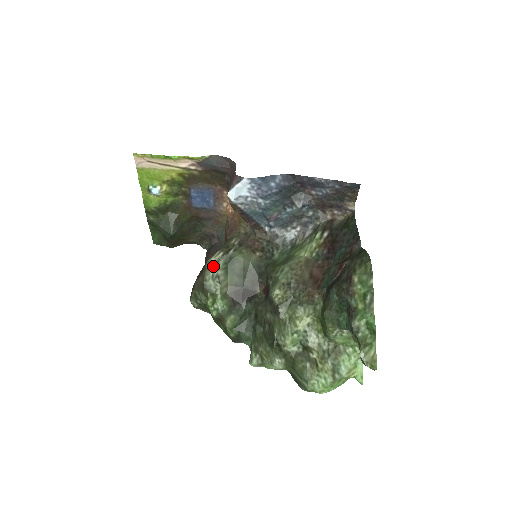
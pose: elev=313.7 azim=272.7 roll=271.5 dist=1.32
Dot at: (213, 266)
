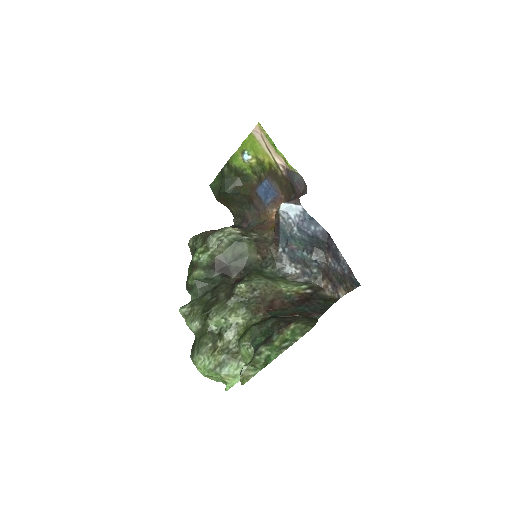
Dot at: (226, 233)
